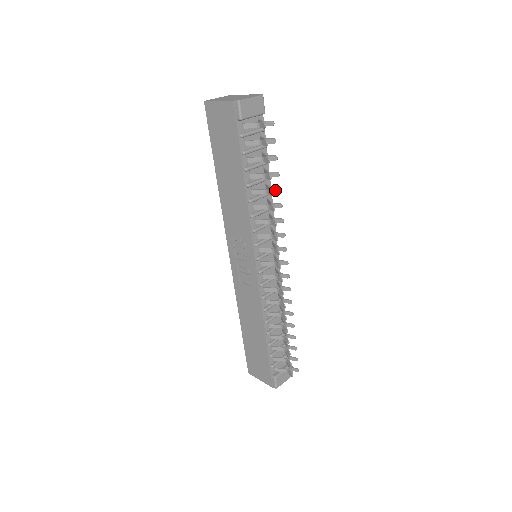
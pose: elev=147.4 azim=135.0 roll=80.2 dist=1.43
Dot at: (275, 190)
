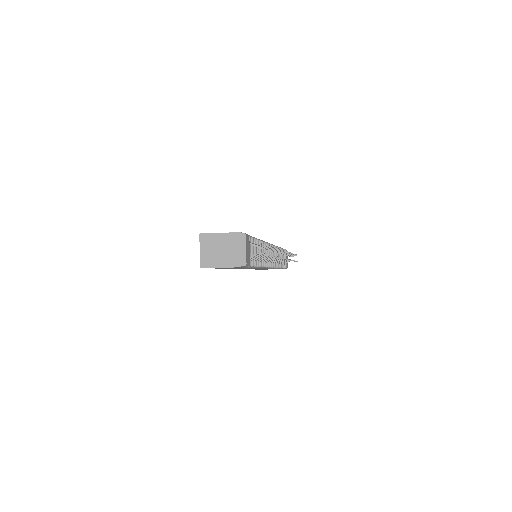
Dot at: occluded
